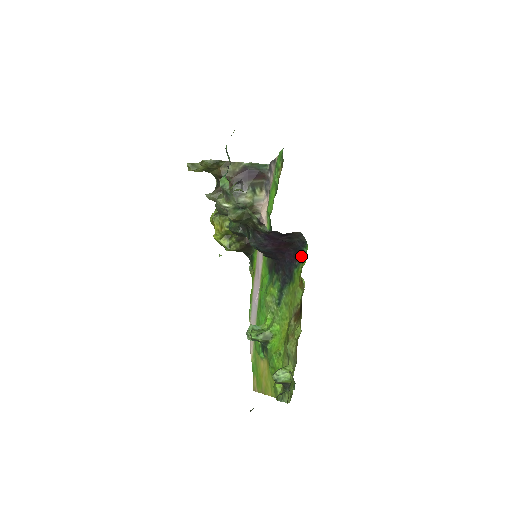
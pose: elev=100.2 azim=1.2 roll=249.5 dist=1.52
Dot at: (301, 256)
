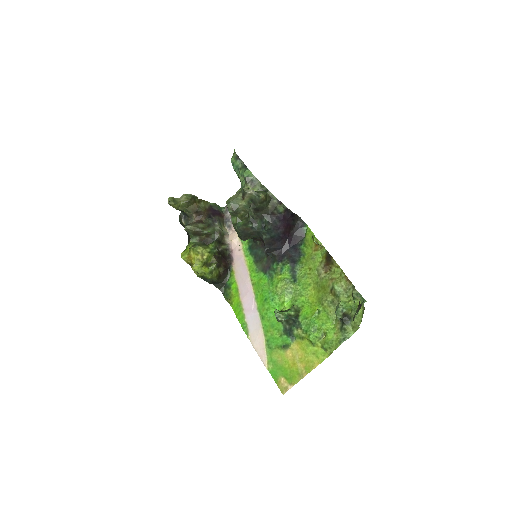
Dot at: (302, 236)
